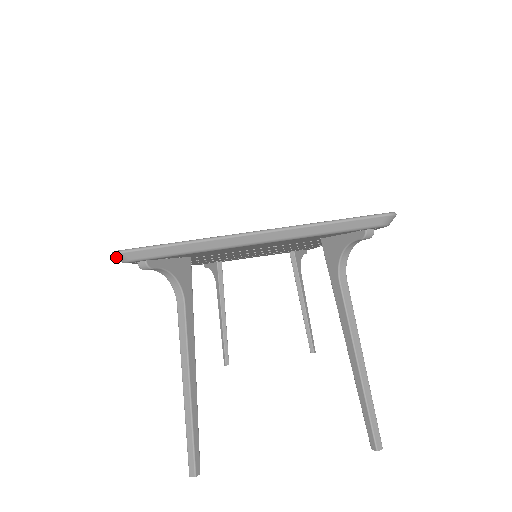
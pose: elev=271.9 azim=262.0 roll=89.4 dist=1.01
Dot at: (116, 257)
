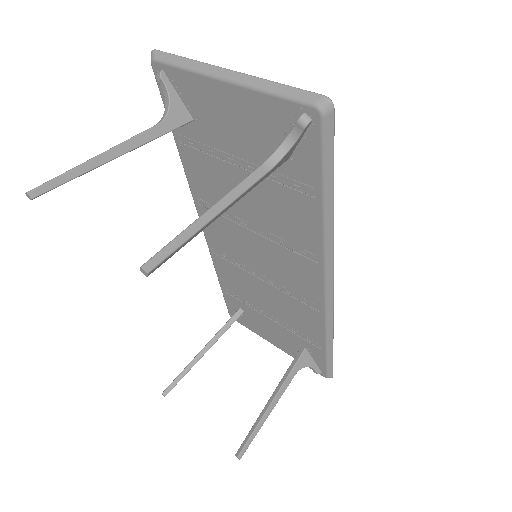
Dot at: (151, 55)
